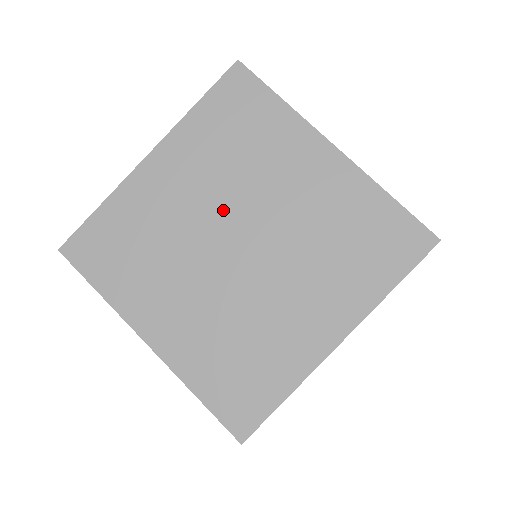
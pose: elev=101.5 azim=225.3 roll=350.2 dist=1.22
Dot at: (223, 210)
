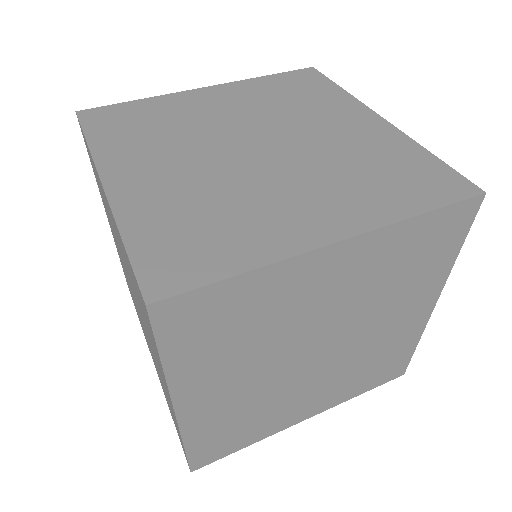
Dot at: (337, 322)
